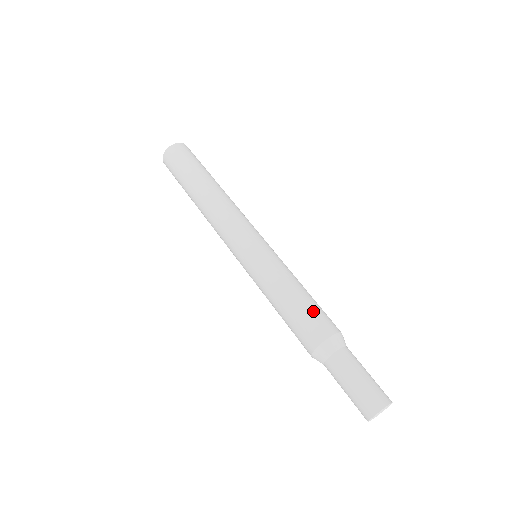
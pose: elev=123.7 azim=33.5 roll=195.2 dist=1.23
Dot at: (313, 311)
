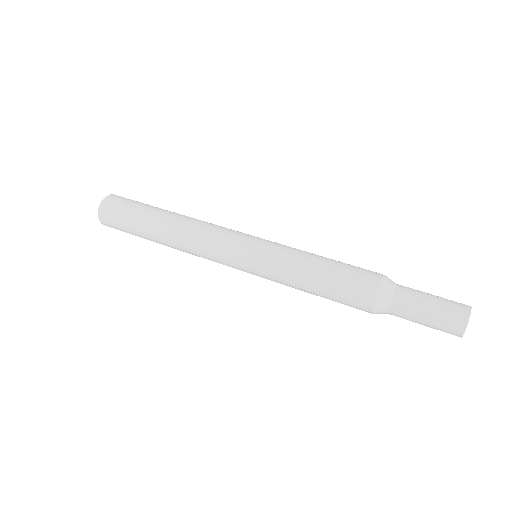
Dot at: occluded
